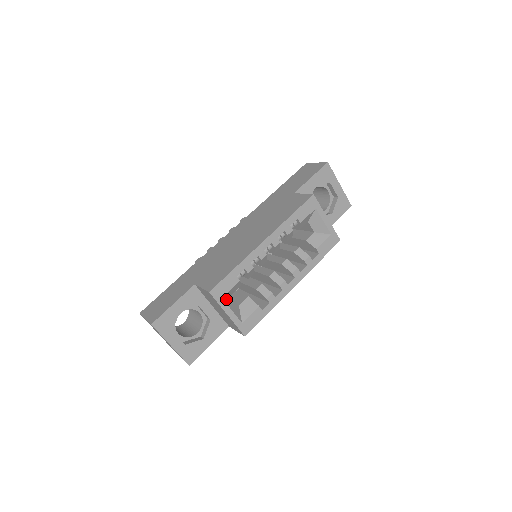
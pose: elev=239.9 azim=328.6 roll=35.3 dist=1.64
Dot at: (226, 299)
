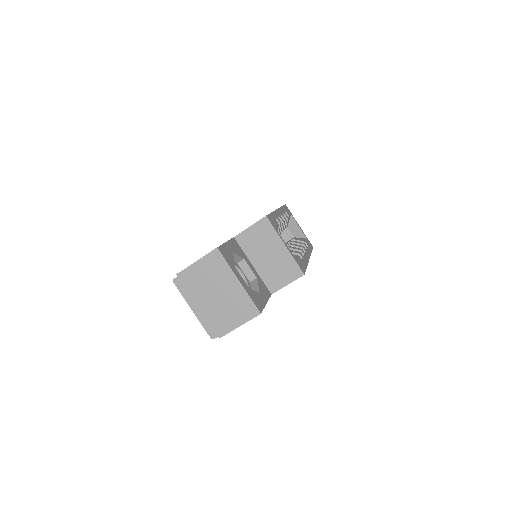
Dot at: occluded
